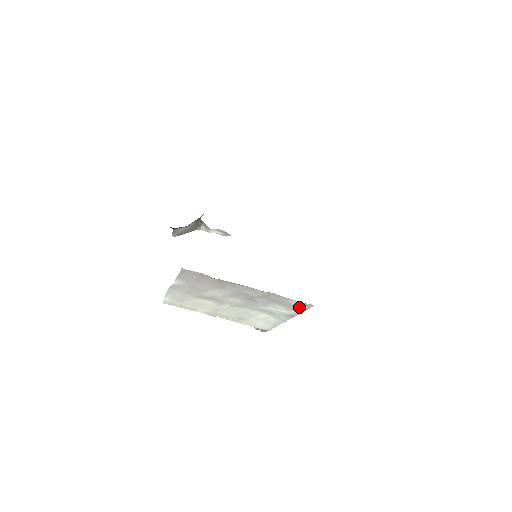
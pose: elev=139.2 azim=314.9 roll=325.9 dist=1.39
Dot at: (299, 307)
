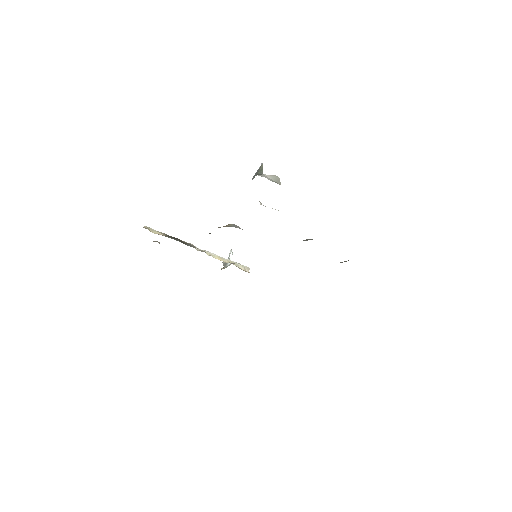
Dot at: occluded
